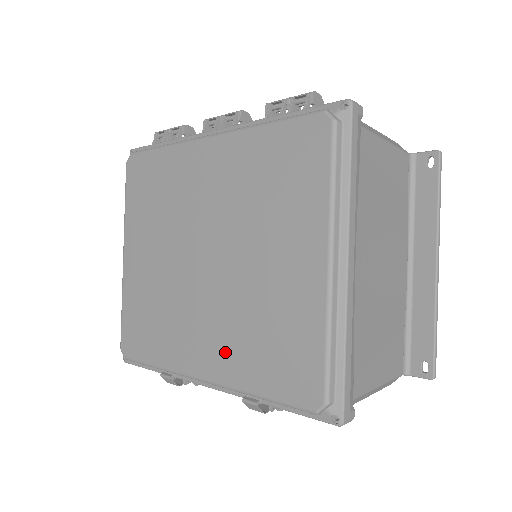
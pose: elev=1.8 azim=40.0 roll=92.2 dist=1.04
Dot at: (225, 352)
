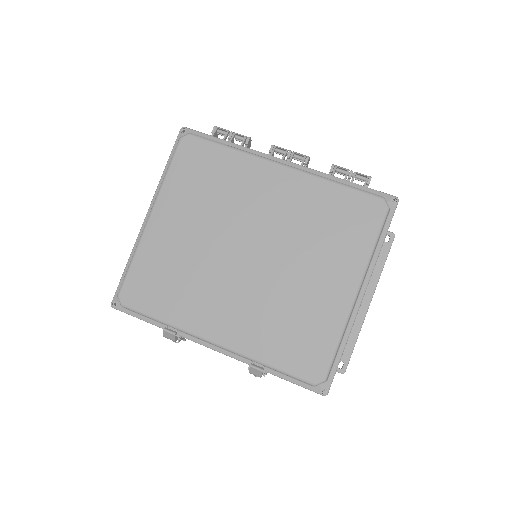
Dot at: (247, 328)
